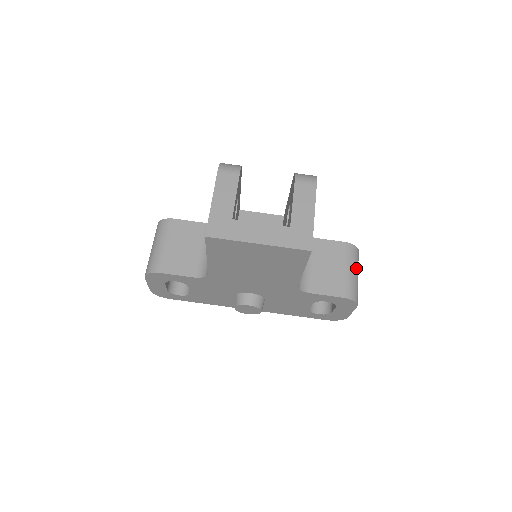
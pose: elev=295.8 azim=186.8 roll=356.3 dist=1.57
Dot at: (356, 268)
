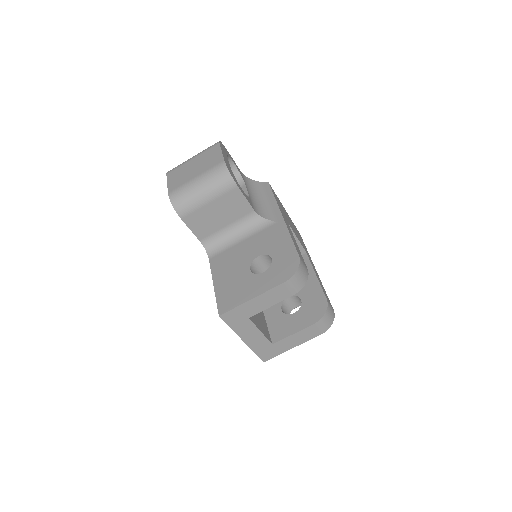
Dot at: (296, 307)
